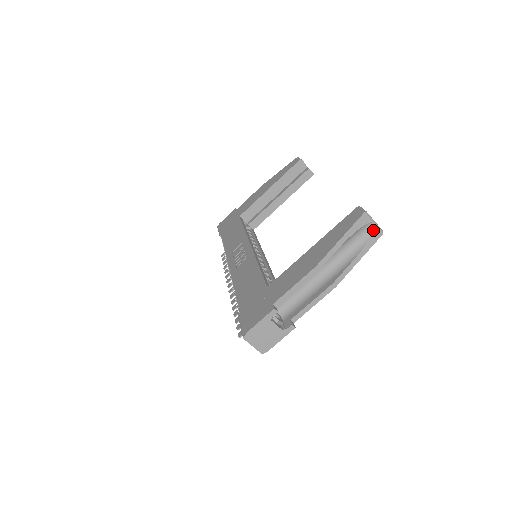
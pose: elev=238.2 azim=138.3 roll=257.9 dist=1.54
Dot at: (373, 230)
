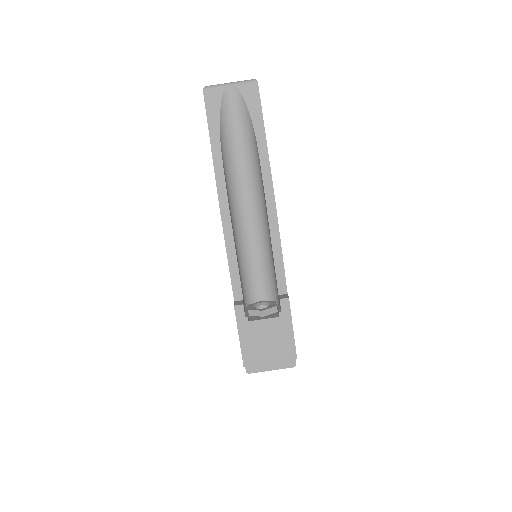
Dot at: (239, 93)
